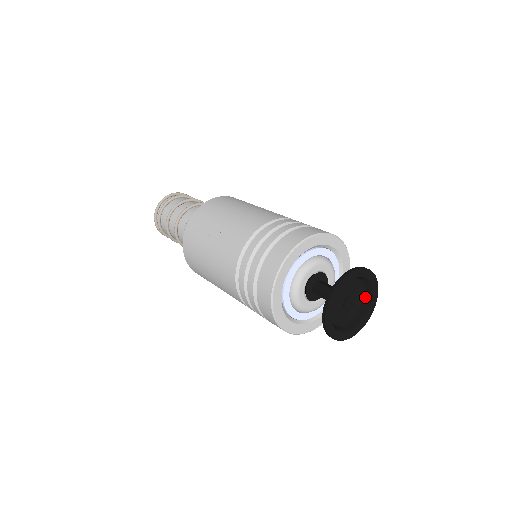
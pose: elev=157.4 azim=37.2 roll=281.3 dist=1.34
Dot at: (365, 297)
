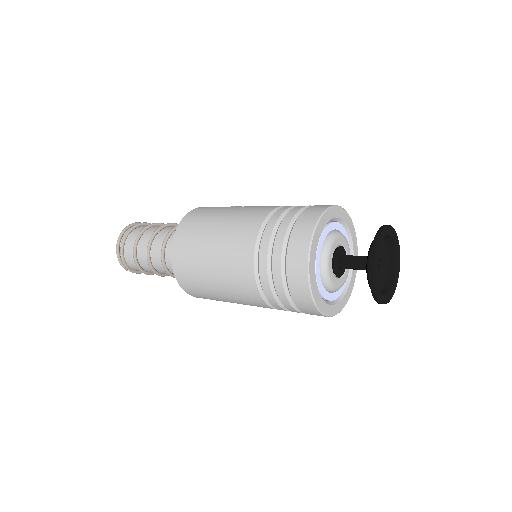
Dot at: (386, 284)
